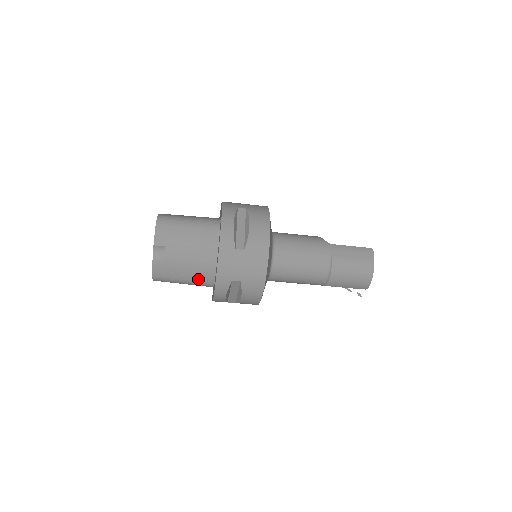
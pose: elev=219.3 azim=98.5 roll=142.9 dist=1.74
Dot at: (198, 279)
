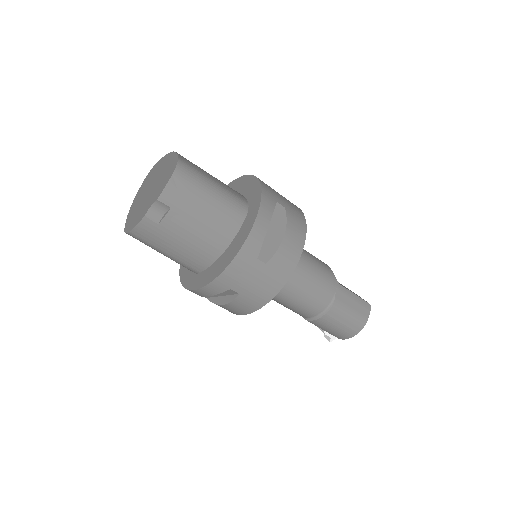
Dot at: (185, 260)
